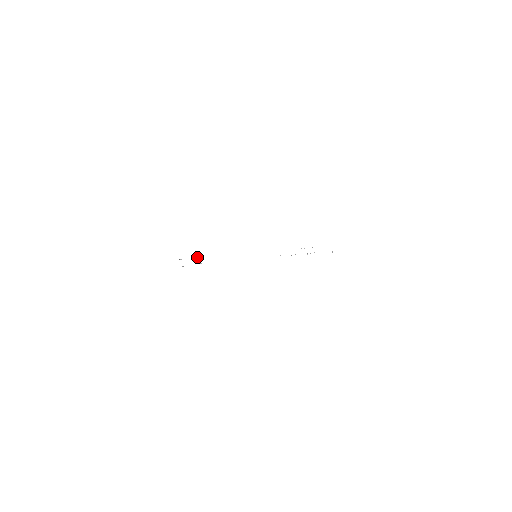
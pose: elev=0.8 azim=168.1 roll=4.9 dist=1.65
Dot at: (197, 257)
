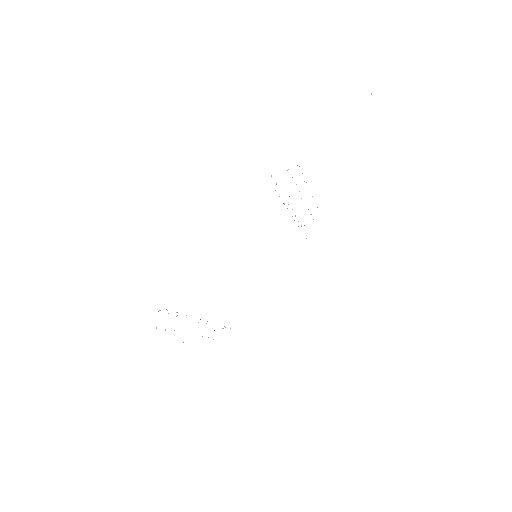
Dot at: occluded
